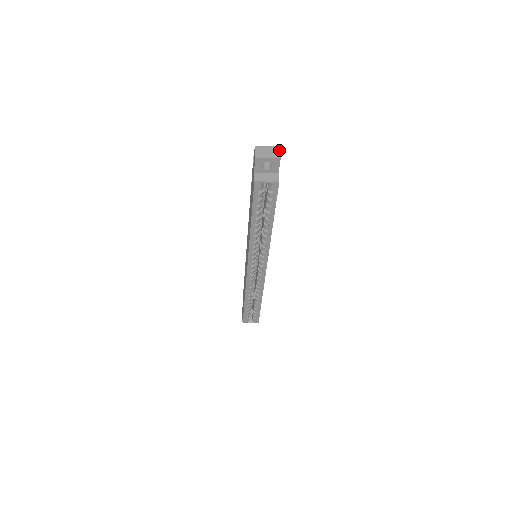
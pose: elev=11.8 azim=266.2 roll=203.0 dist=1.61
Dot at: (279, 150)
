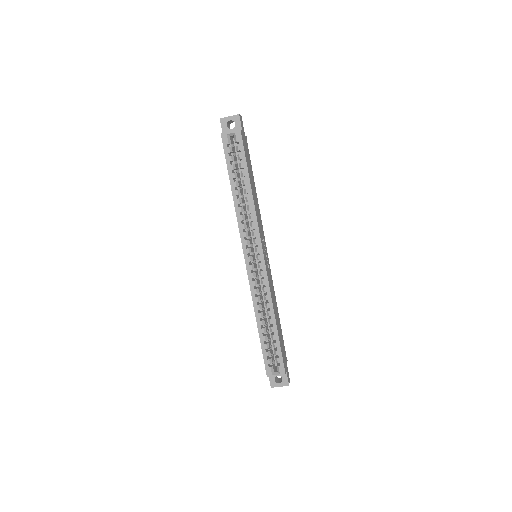
Dot at: (240, 115)
